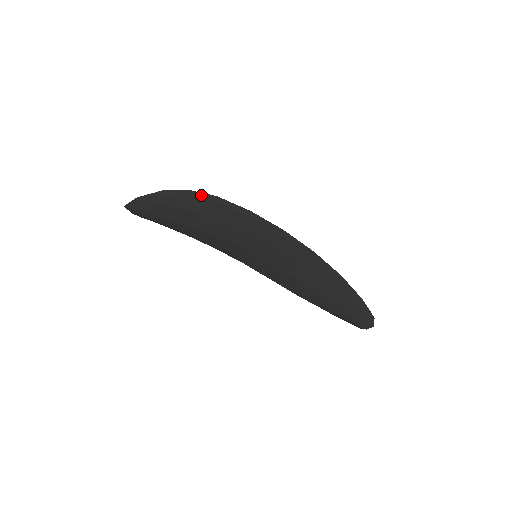
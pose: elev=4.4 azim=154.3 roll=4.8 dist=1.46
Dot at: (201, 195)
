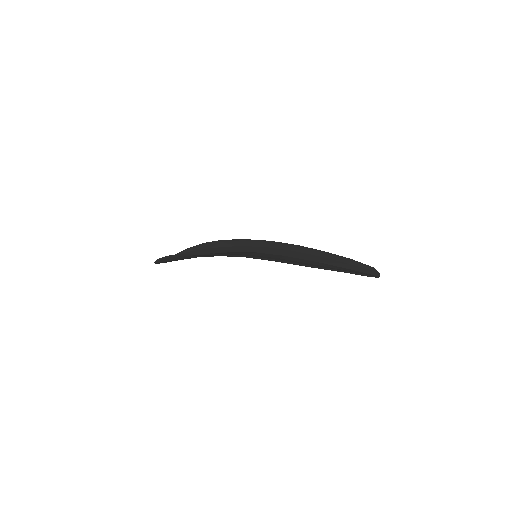
Dot at: (177, 255)
